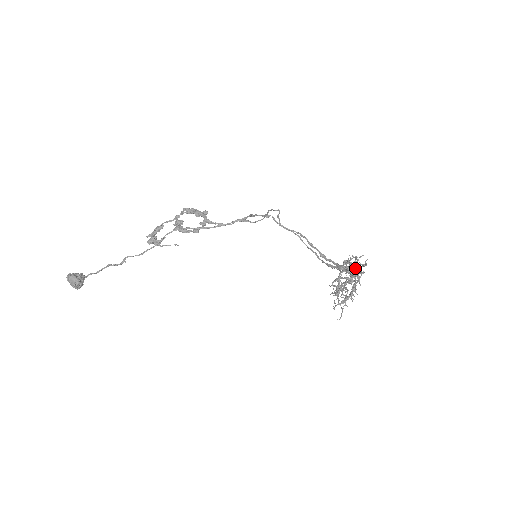
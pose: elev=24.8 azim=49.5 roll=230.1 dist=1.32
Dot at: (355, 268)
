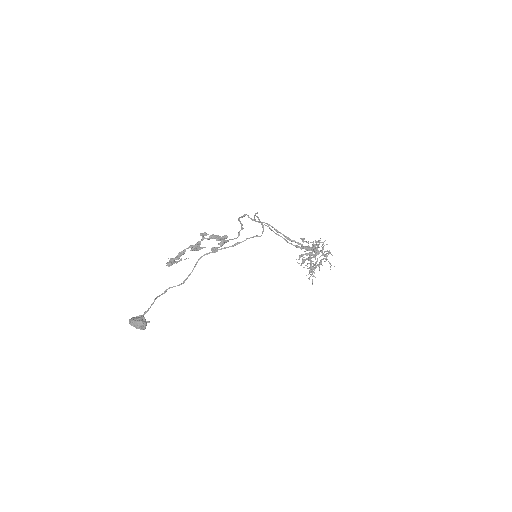
Dot at: (317, 247)
